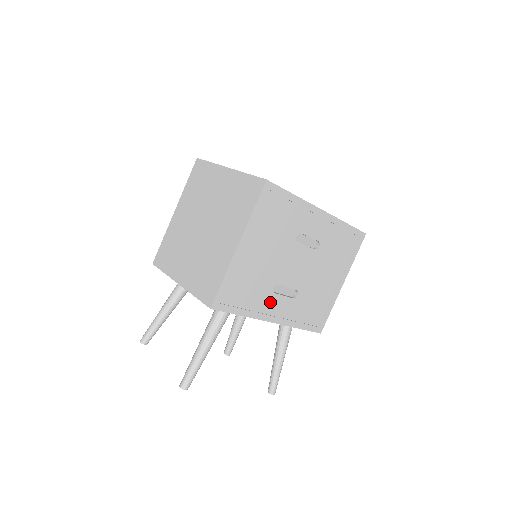
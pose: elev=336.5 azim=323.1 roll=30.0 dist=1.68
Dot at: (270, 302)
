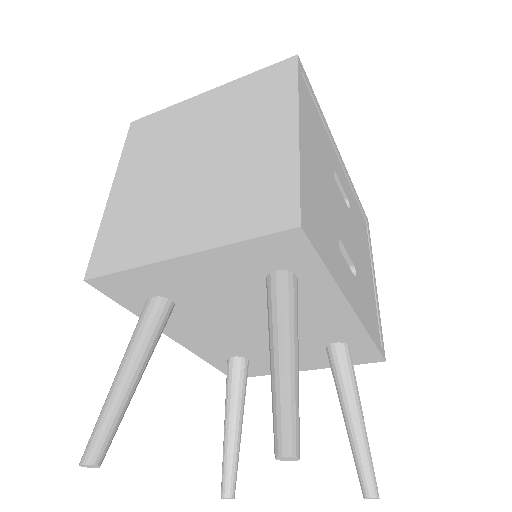
Dot at: (342, 268)
